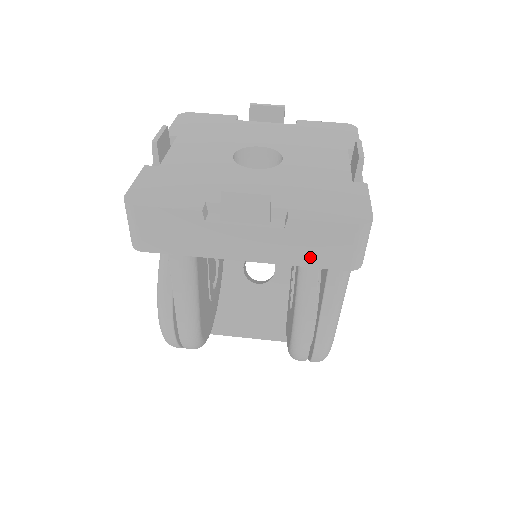
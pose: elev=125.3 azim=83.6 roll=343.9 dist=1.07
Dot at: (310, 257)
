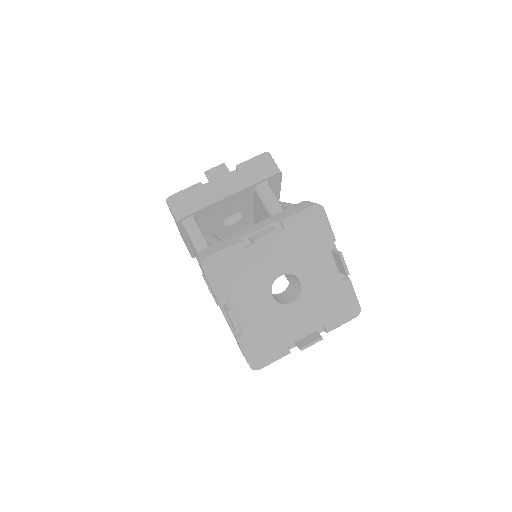
Dot at: occluded
